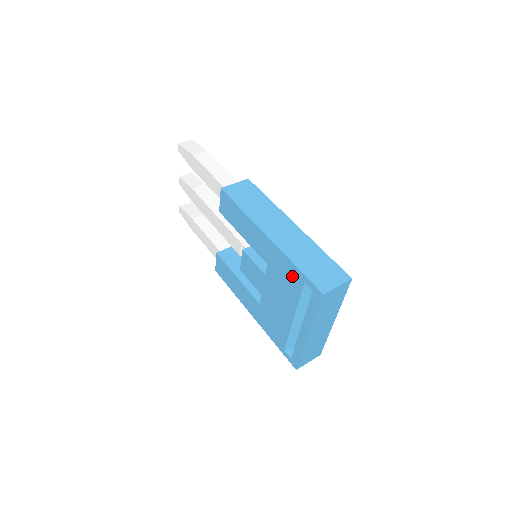
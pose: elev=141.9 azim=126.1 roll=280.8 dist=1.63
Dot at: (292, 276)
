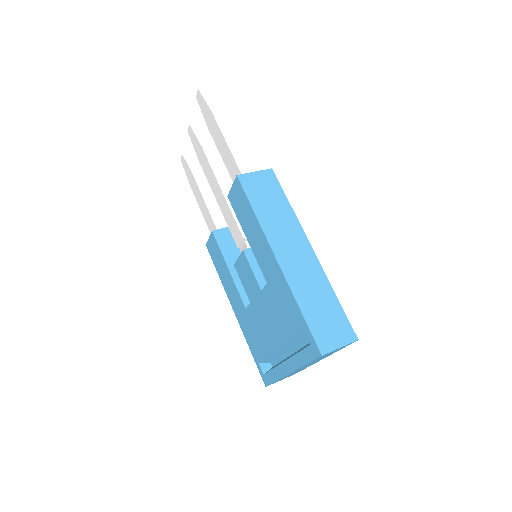
Dot at: (292, 314)
